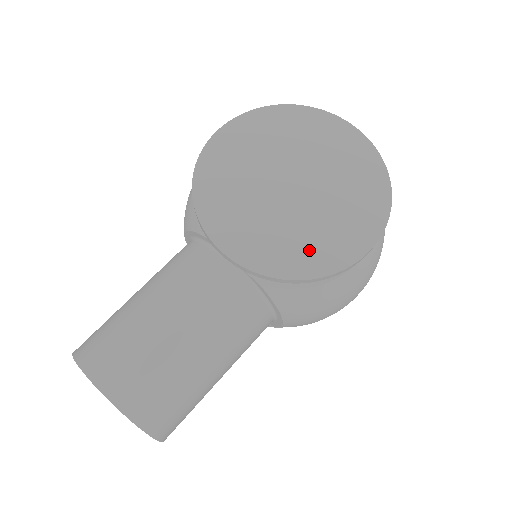
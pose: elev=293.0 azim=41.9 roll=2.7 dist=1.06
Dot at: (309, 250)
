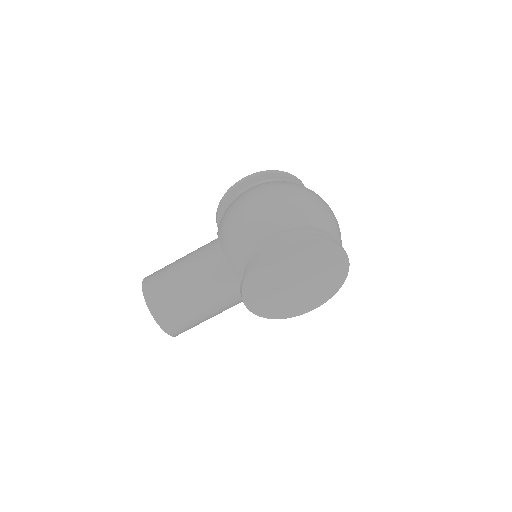
Dot at: (286, 309)
